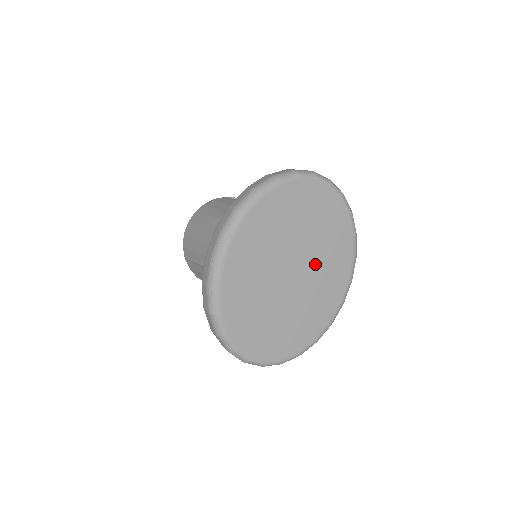
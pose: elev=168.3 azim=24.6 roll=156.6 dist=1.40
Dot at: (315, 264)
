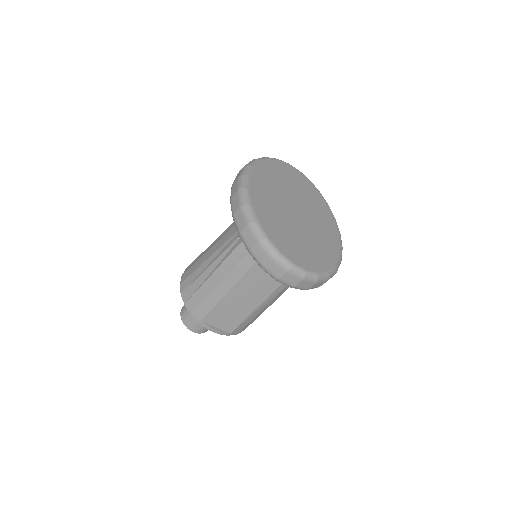
Dot at: (310, 212)
